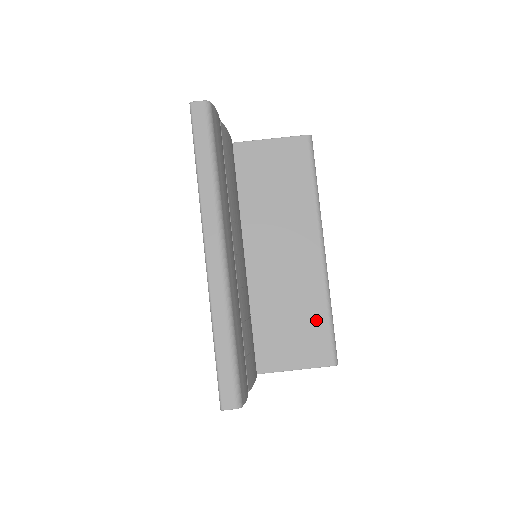
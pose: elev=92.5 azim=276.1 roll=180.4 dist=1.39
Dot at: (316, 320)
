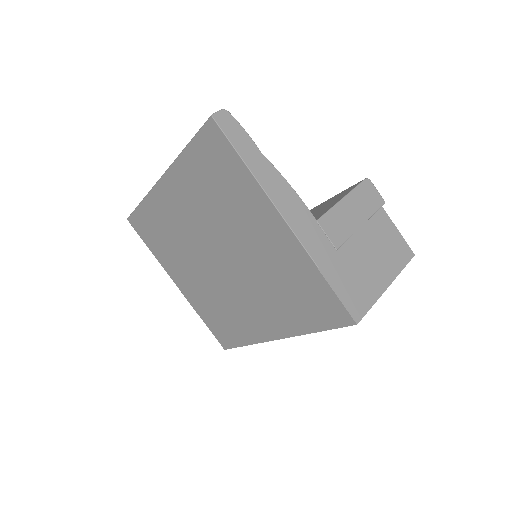
Dot at: occluded
